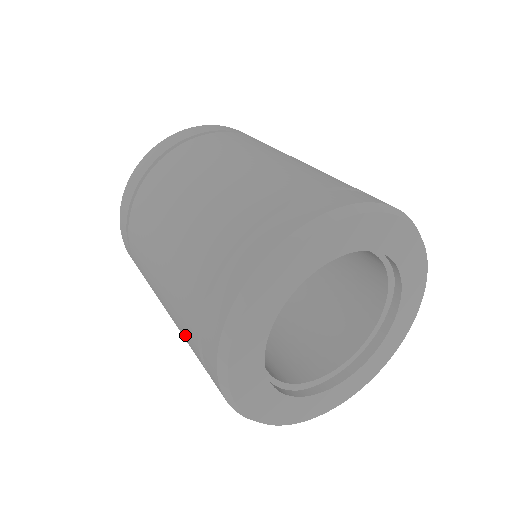
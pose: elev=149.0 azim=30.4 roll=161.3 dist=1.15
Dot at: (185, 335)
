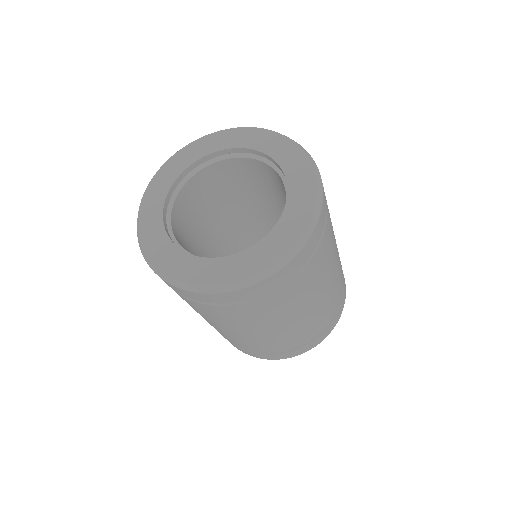
Dot at: occluded
